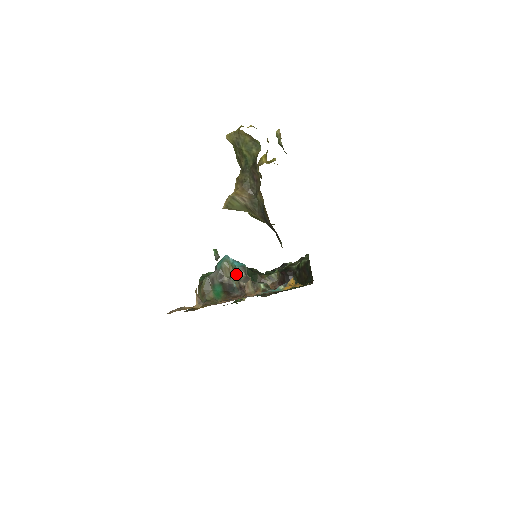
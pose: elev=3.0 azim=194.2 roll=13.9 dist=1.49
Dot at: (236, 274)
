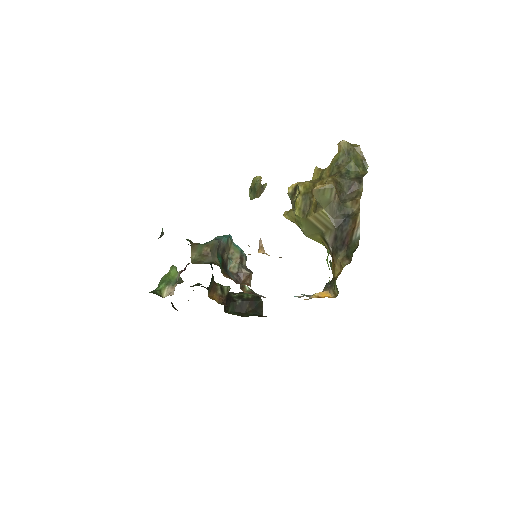
Dot at: (240, 258)
